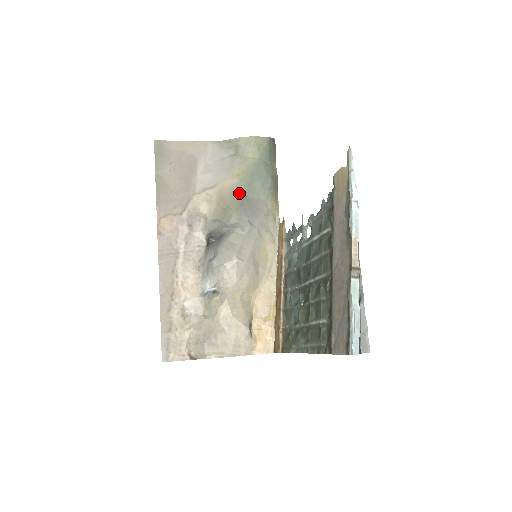
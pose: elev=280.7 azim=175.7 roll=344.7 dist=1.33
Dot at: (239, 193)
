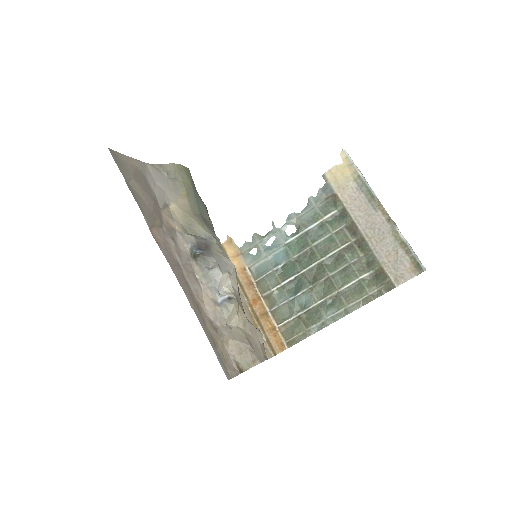
Dot at: (195, 211)
